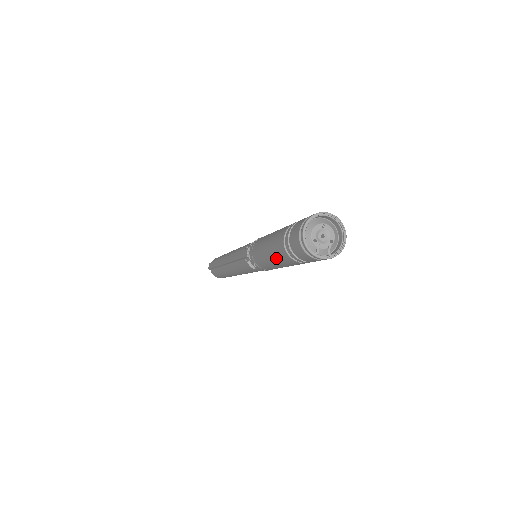
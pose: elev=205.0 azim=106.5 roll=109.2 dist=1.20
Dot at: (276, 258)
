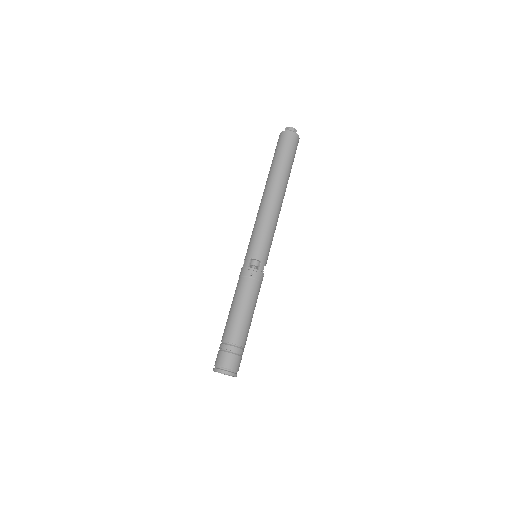
Dot at: occluded
